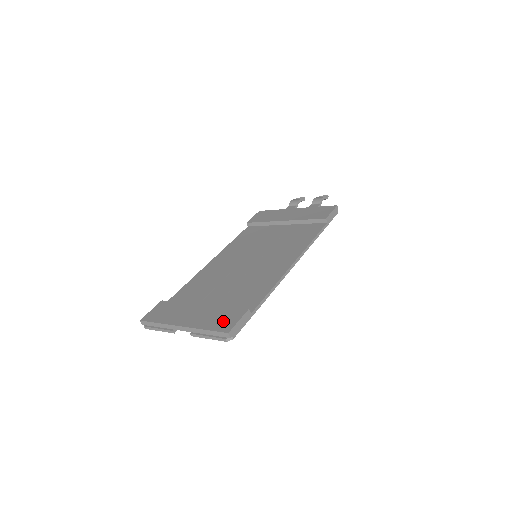
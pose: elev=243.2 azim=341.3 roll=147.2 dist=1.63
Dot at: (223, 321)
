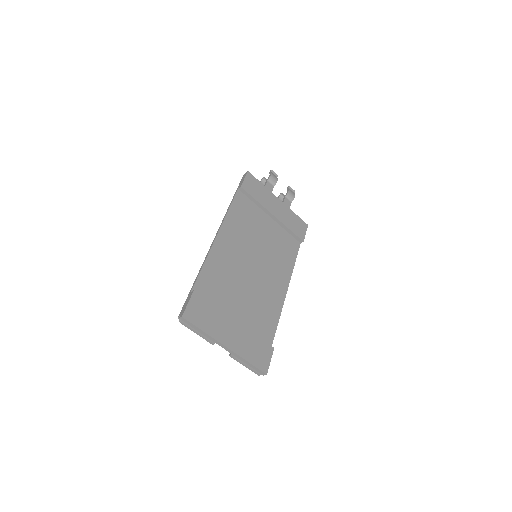
Dot at: (260, 357)
